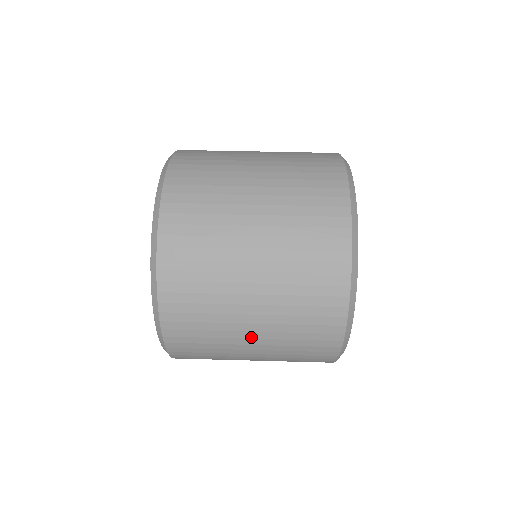
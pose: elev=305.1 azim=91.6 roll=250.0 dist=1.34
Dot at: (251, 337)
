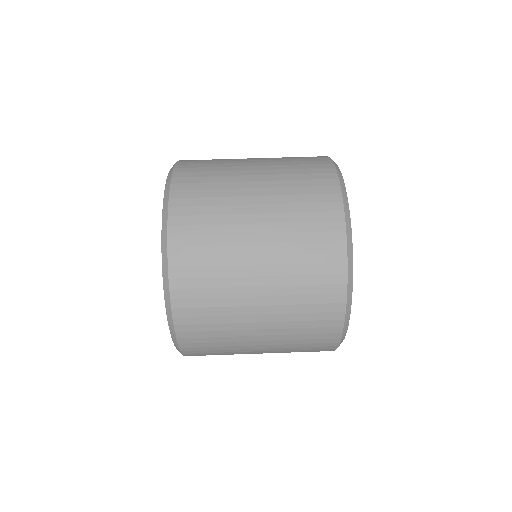
Dot at: occluded
